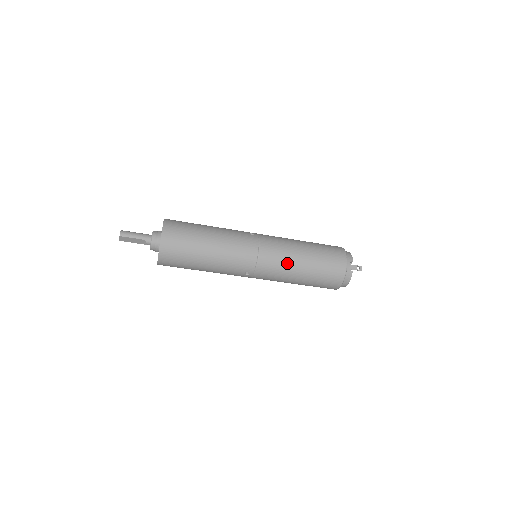
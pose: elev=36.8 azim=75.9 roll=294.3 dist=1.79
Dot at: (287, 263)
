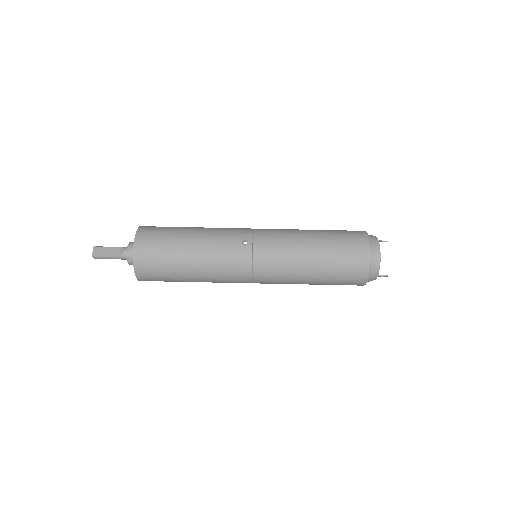
Dot at: (290, 230)
